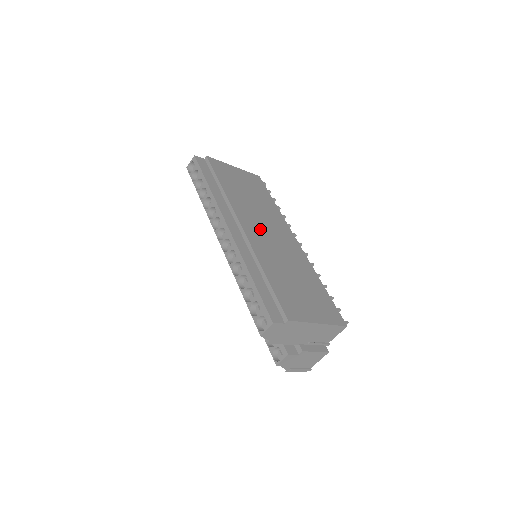
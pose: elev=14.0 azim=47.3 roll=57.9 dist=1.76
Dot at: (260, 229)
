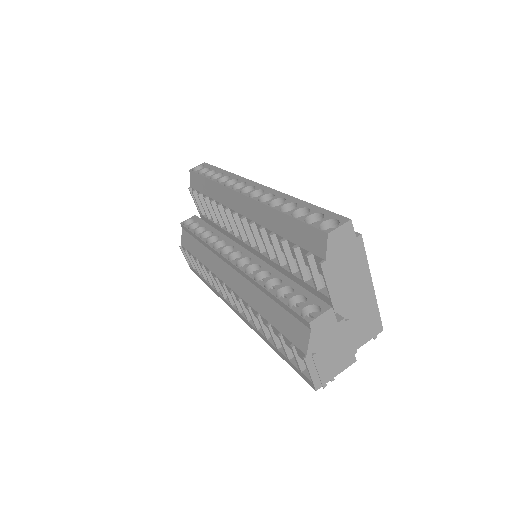
Dot at: occluded
